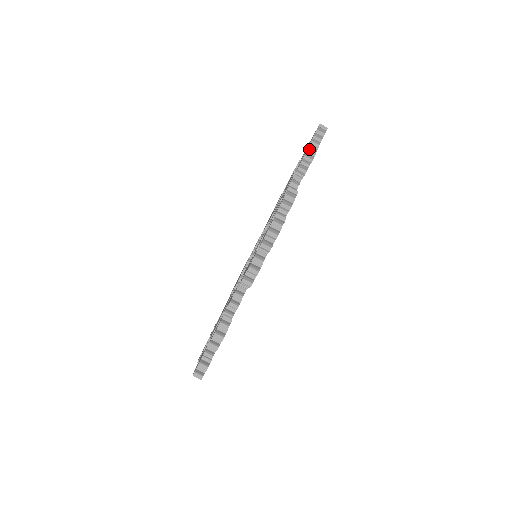
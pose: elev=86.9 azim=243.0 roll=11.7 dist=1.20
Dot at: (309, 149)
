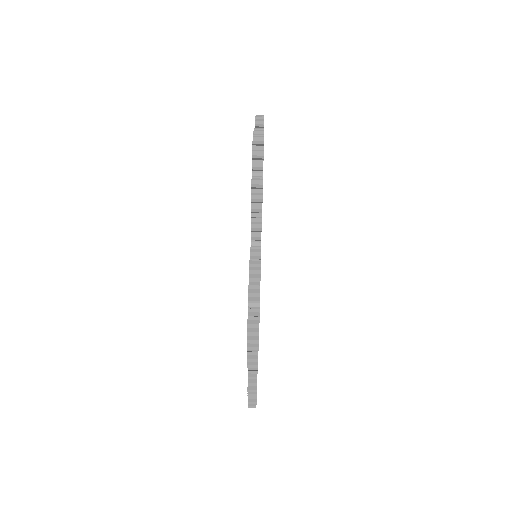
Dot at: occluded
